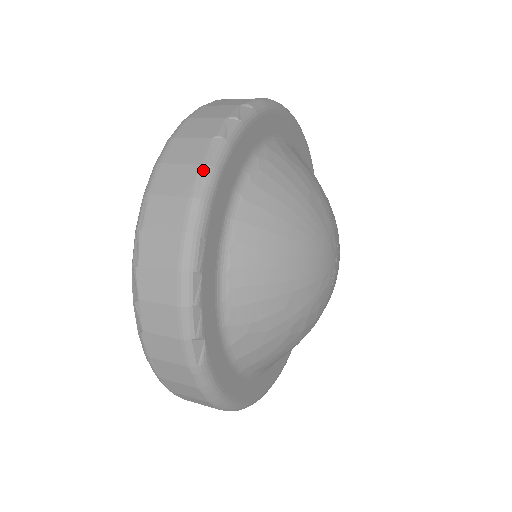
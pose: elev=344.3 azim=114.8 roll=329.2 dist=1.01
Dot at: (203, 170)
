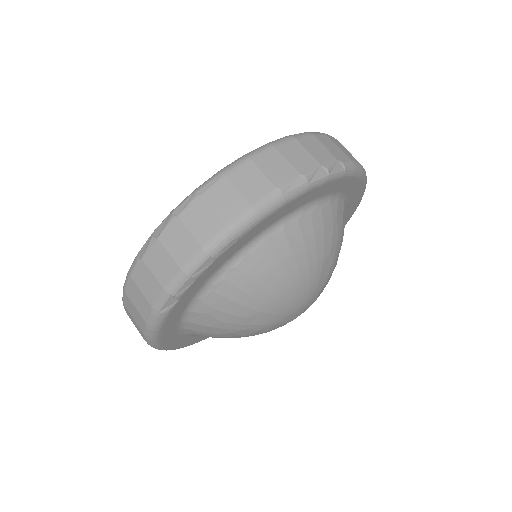
Dot at: (275, 194)
